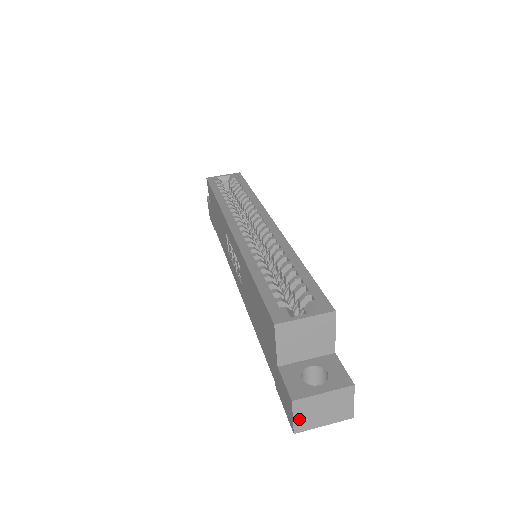
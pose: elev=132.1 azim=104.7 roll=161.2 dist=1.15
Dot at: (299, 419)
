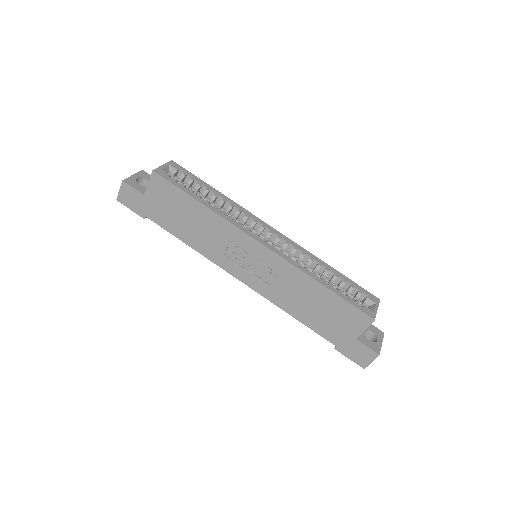
Dot at: (371, 361)
